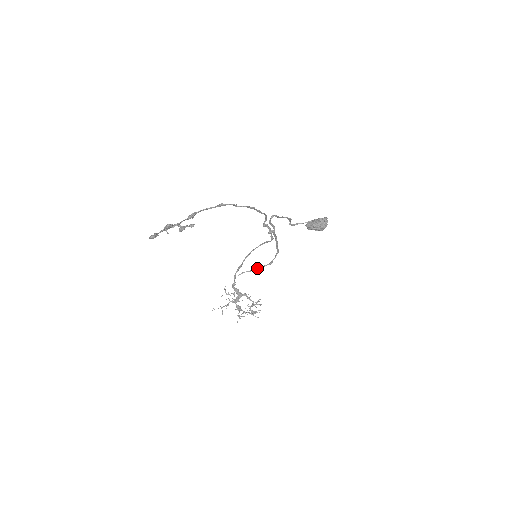
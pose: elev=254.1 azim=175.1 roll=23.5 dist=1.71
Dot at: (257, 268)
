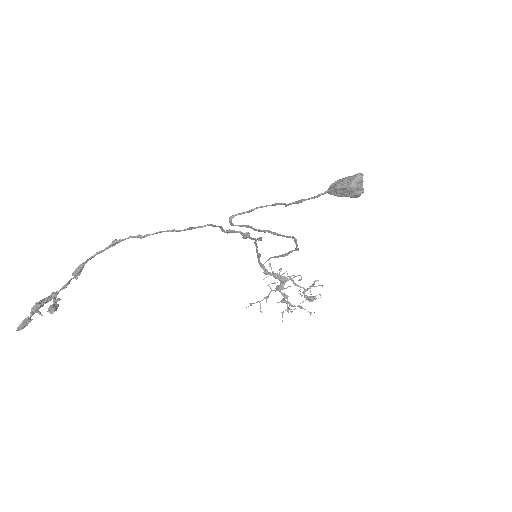
Dot at: (283, 254)
